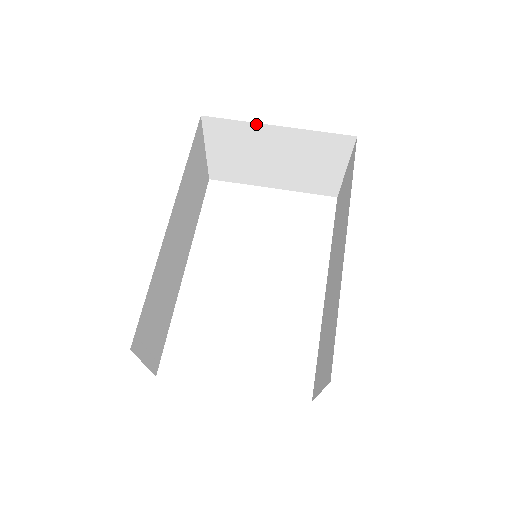
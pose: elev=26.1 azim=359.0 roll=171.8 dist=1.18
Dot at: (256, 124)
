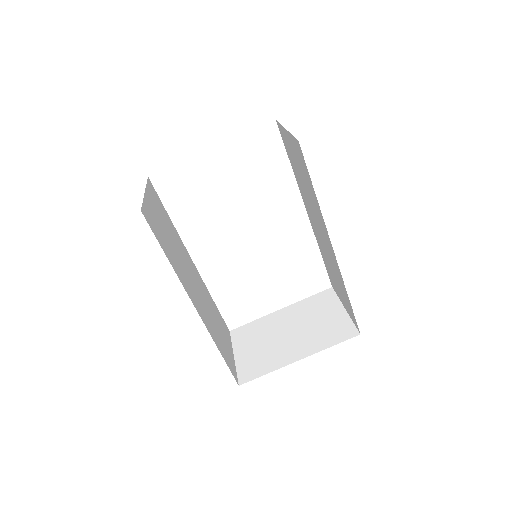
Dot at: occluded
